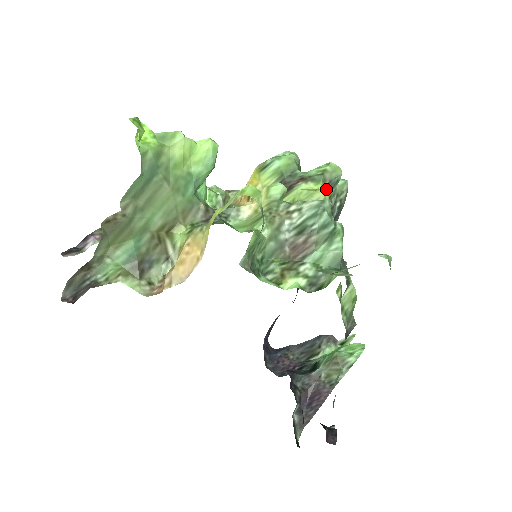
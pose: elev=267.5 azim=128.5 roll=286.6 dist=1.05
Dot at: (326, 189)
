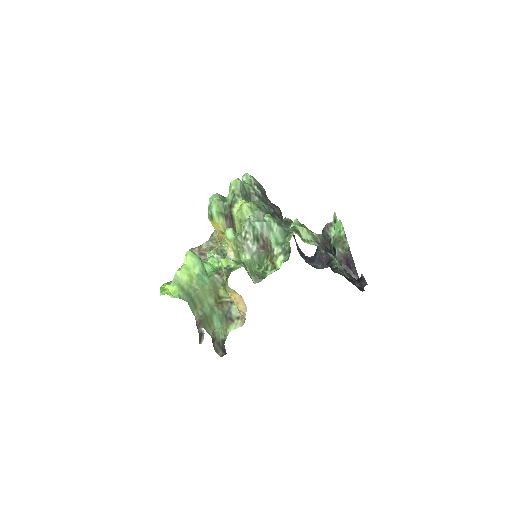
Dot at: (243, 196)
